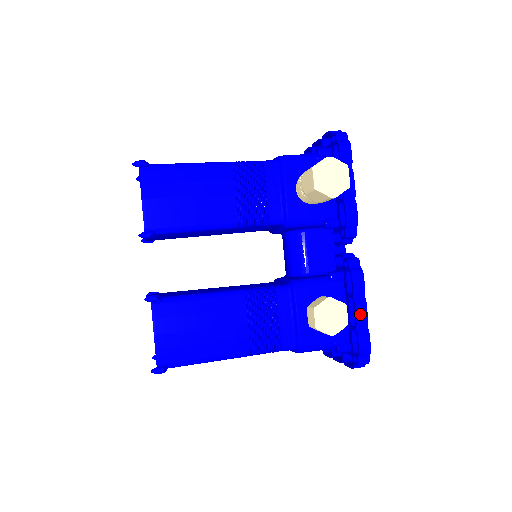
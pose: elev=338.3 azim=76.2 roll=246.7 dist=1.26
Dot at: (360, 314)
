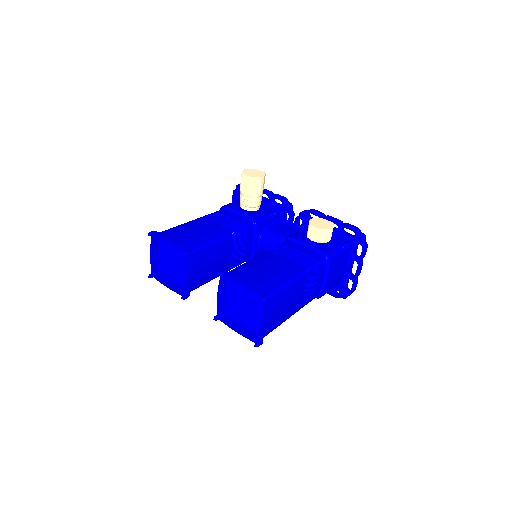
Dot at: (333, 220)
